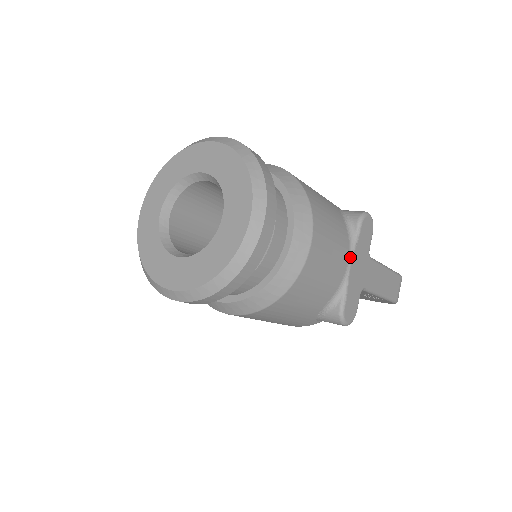
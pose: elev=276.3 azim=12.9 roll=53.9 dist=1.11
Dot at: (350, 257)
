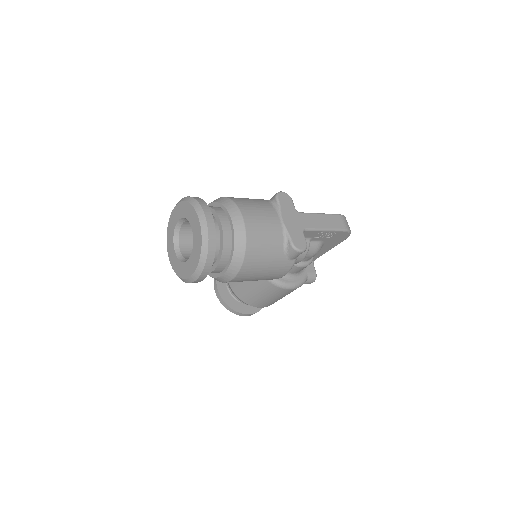
Dot at: (280, 217)
